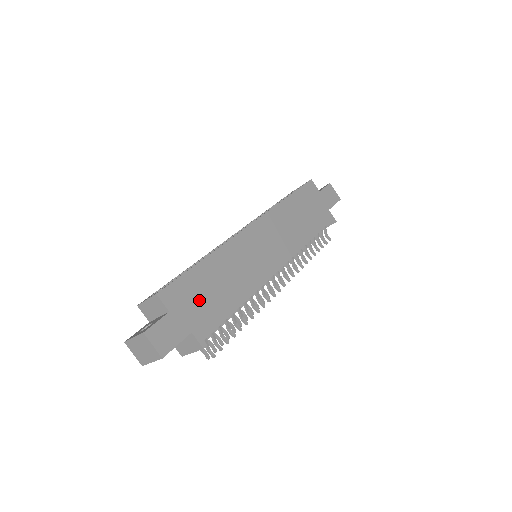
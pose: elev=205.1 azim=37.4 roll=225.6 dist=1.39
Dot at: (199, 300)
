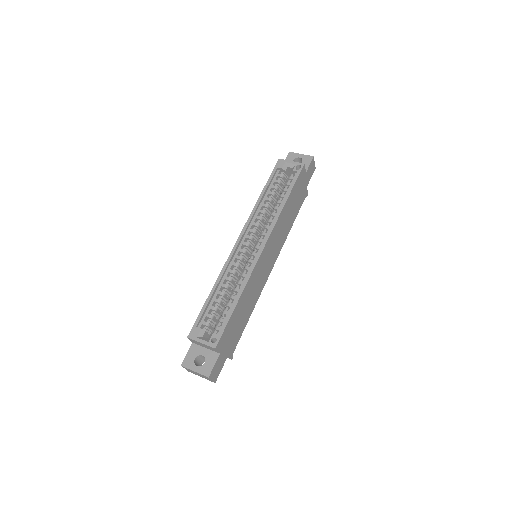
Dot at: (233, 332)
